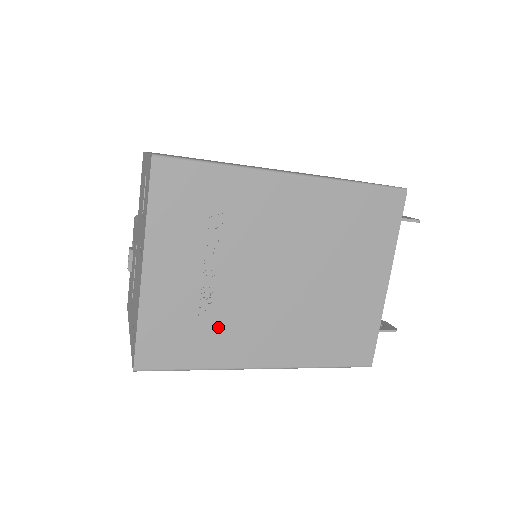
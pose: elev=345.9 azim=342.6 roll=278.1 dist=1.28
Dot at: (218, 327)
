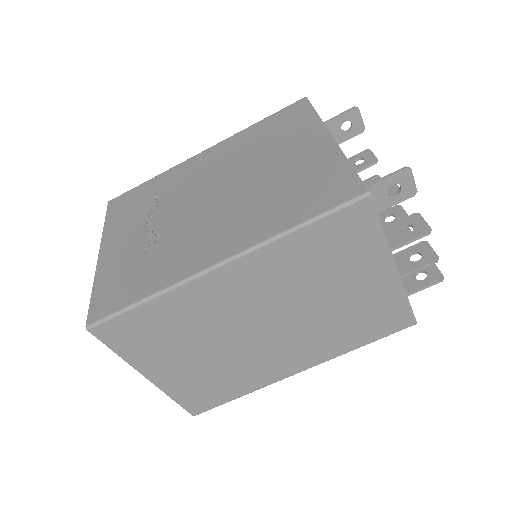
Dot at: (162, 256)
